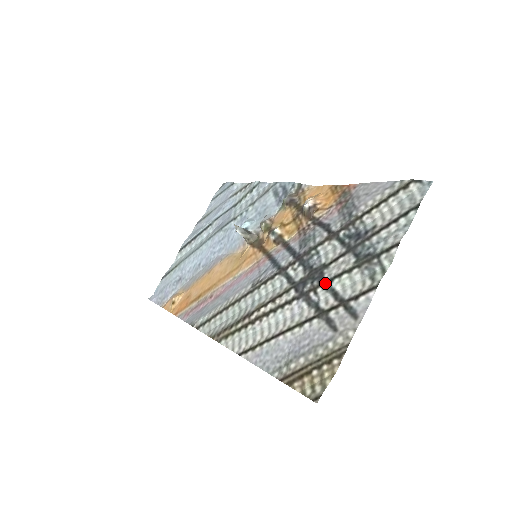
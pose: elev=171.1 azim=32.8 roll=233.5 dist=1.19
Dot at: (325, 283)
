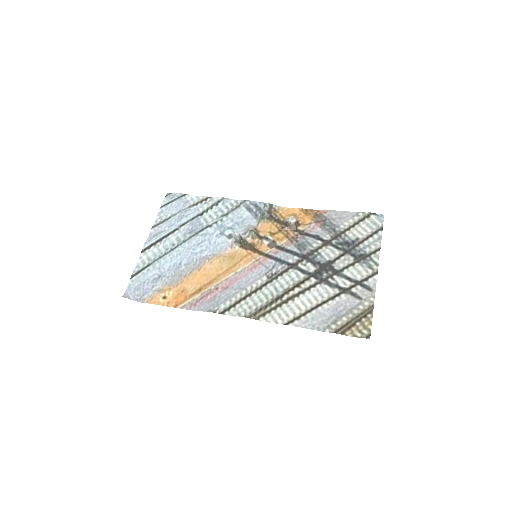
Dot at: (338, 272)
